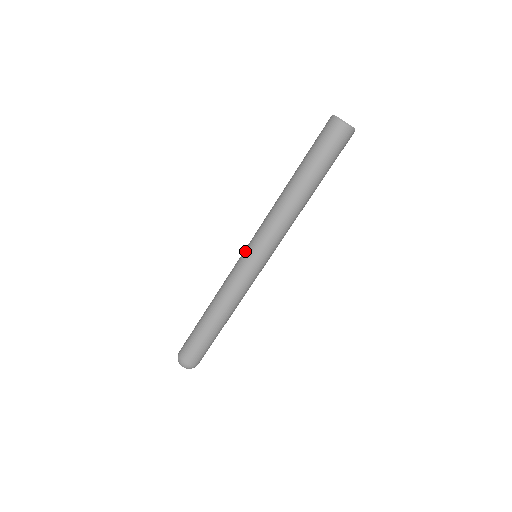
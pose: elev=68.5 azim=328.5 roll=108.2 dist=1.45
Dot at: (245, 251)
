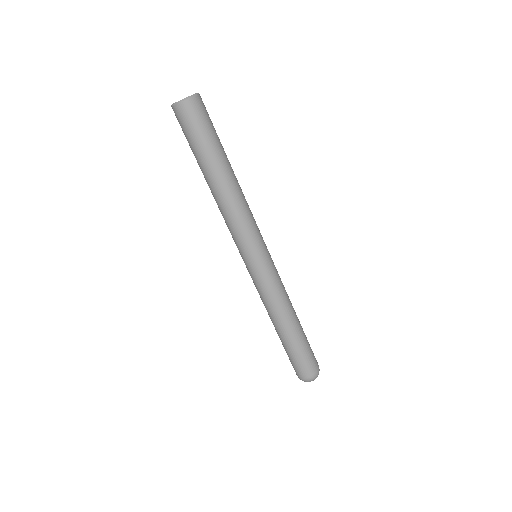
Dot at: occluded
